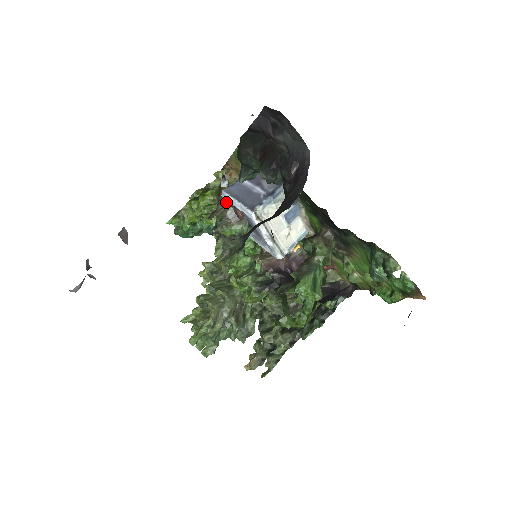
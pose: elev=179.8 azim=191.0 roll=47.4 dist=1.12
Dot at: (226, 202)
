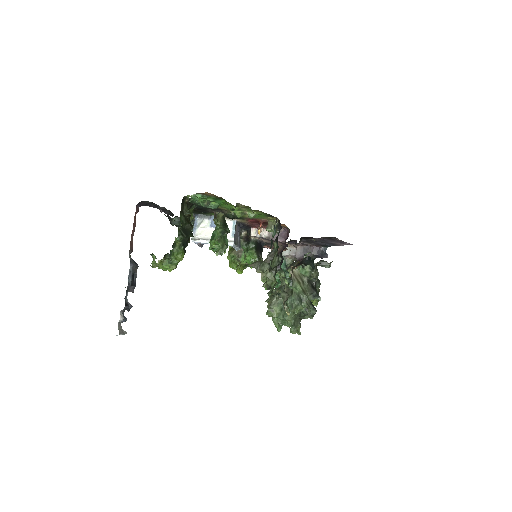
Dot at: occluded
